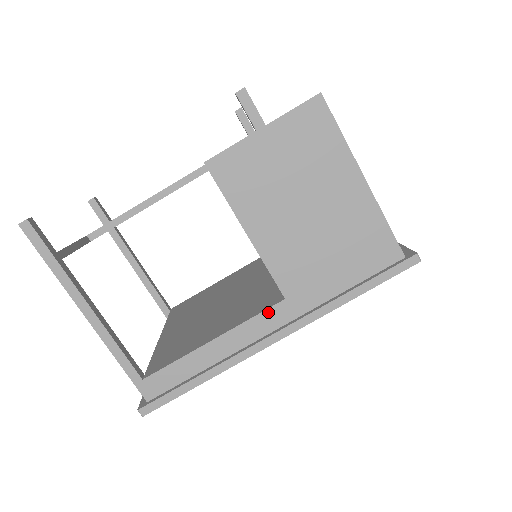
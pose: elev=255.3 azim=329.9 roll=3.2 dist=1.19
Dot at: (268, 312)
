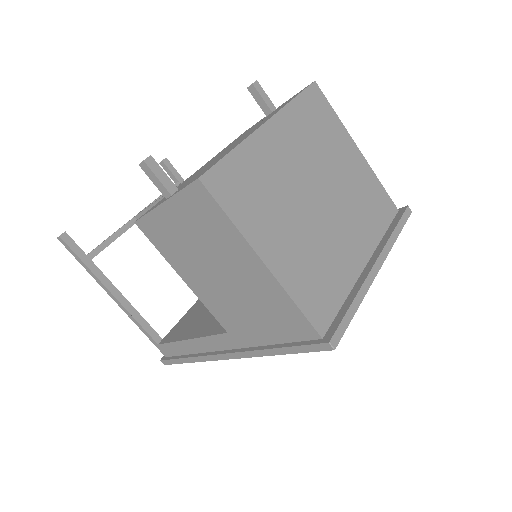
Dot at: (218, 337)
